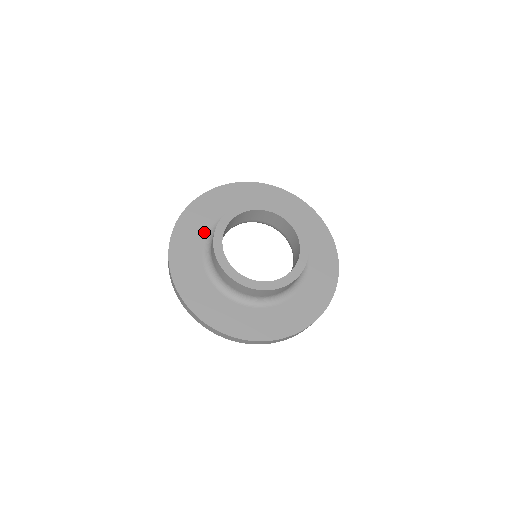
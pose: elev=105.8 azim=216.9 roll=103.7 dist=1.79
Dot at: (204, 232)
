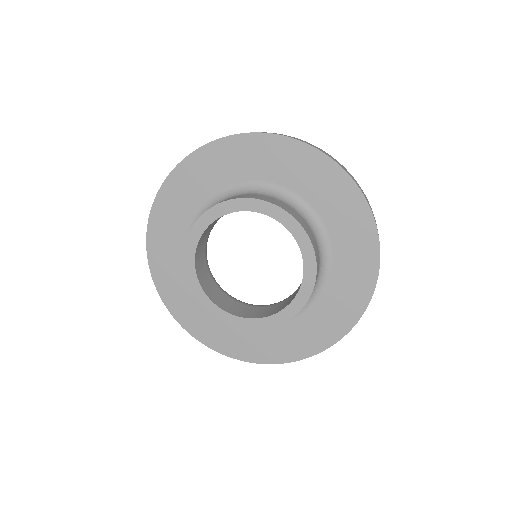
Dot at: (213, 189)
